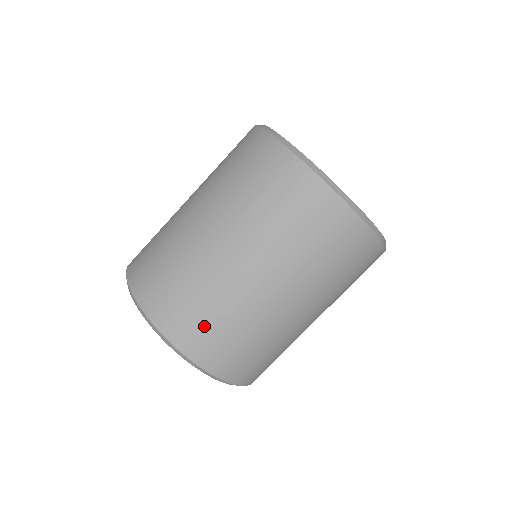
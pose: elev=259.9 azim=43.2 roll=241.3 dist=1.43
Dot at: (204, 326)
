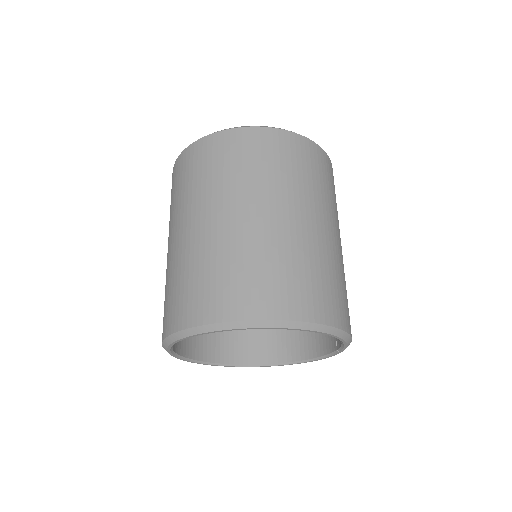
Dot at: (174, 299)
